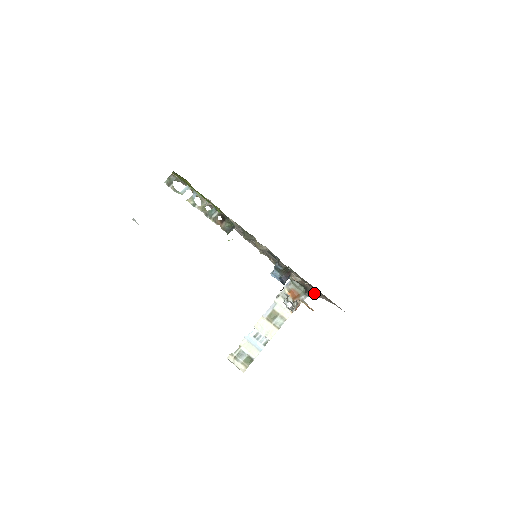
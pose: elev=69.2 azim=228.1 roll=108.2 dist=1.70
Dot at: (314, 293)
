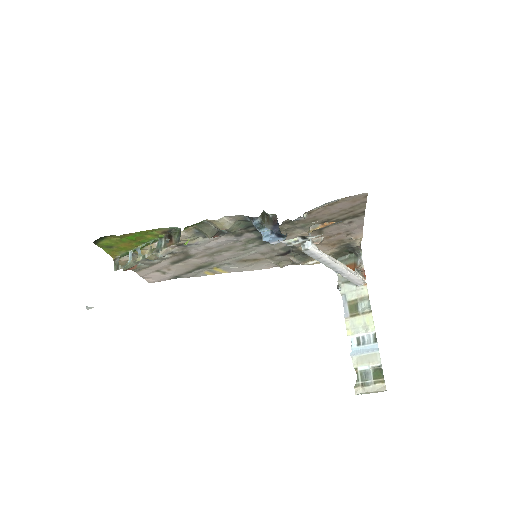
Dot at: (352, 237)
